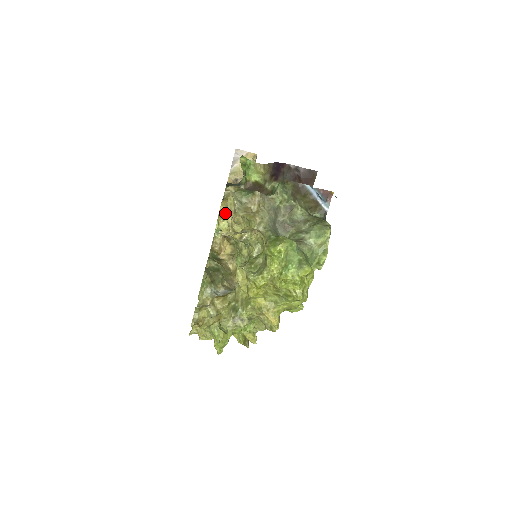
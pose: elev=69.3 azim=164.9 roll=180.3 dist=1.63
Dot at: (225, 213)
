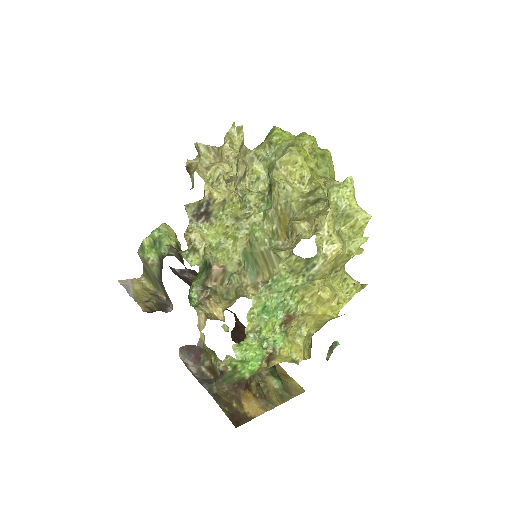
Dot at: (206, 182)
